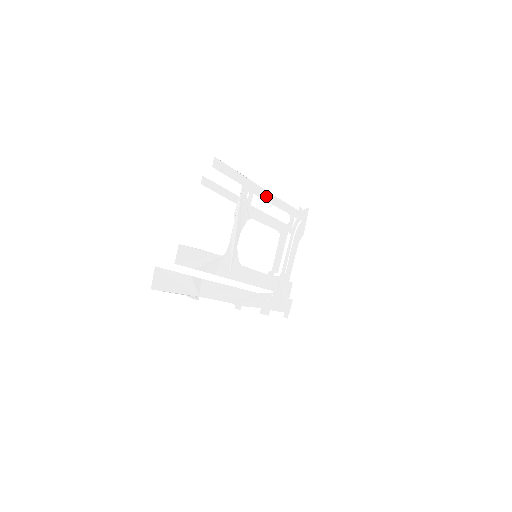
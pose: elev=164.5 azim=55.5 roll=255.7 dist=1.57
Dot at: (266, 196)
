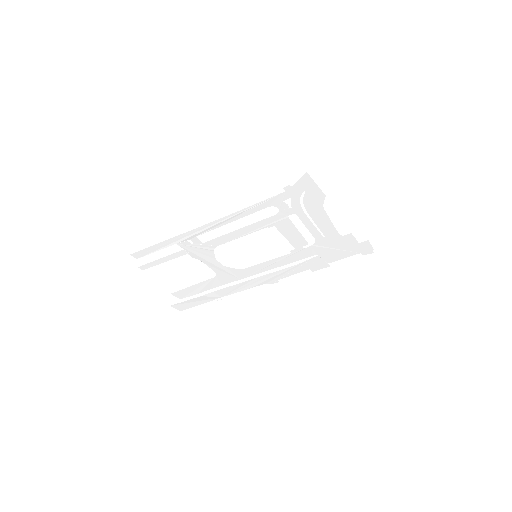
Dot at: (214, 225)
